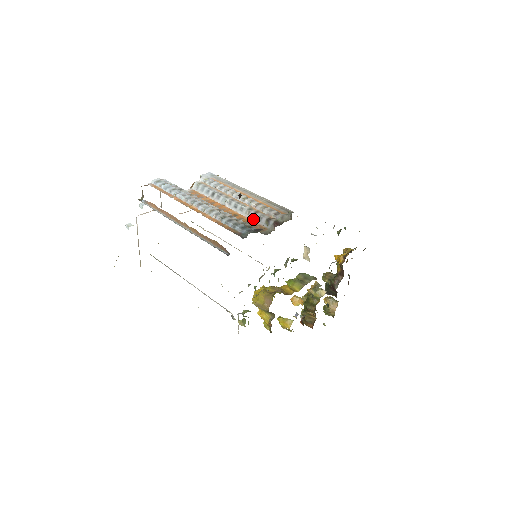
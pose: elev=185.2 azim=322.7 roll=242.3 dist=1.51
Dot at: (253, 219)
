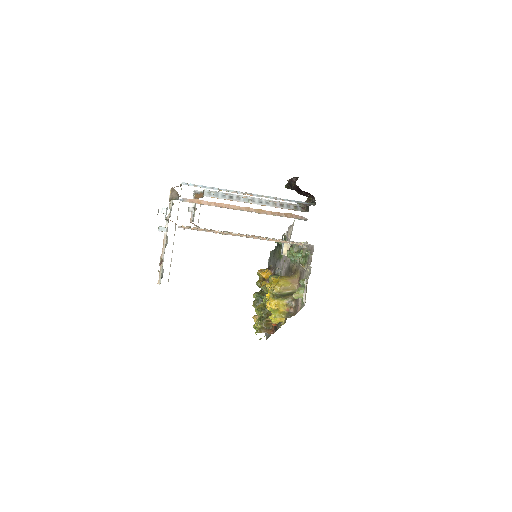
Dot at: (283, 207)
